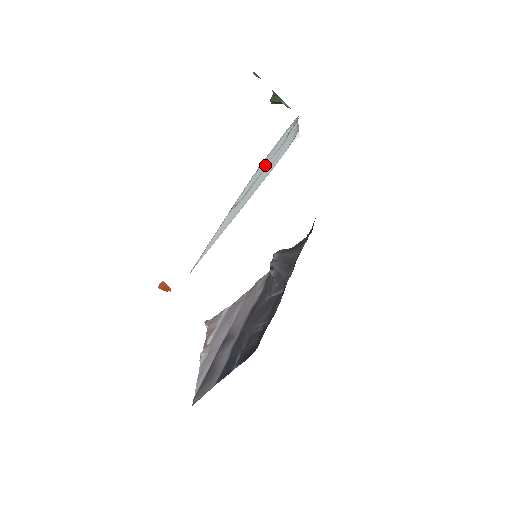
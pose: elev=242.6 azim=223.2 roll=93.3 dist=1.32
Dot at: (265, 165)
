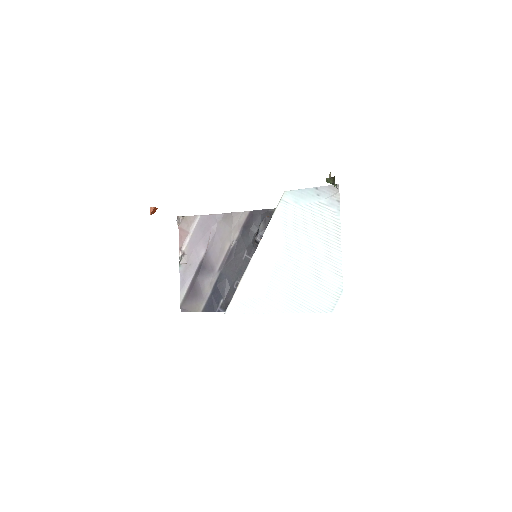
Dot at: (300, 247)
